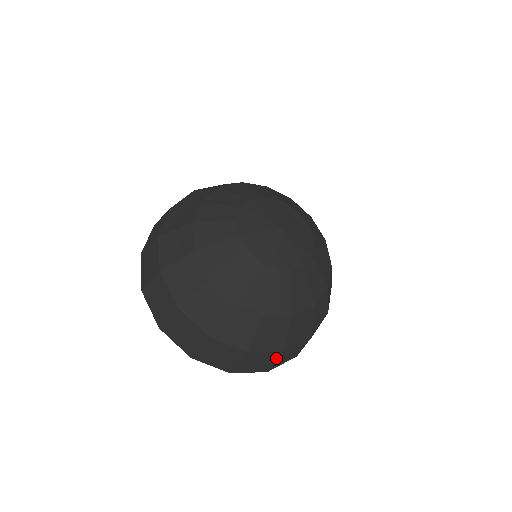
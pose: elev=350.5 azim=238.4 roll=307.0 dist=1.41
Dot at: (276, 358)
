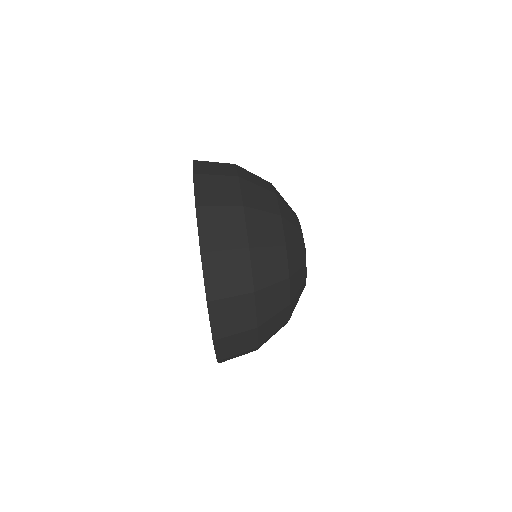
Dot at: (245, 350)
